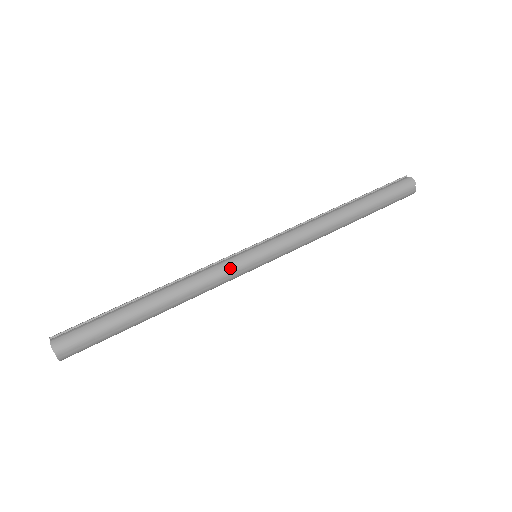
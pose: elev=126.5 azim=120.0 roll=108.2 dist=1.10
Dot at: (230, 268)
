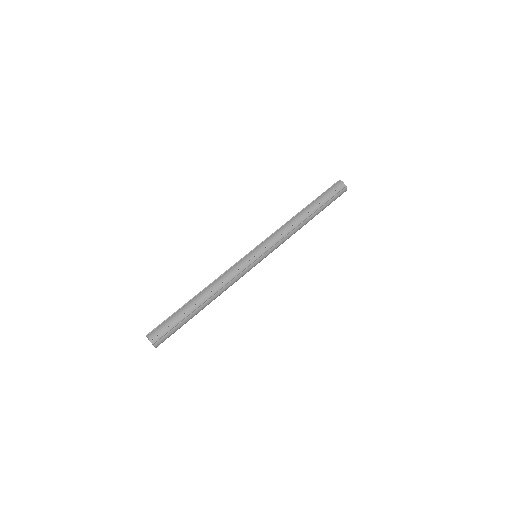
Dot at: (241, 265)
